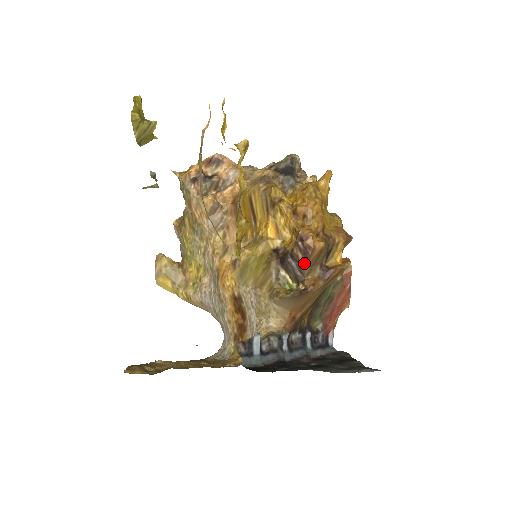
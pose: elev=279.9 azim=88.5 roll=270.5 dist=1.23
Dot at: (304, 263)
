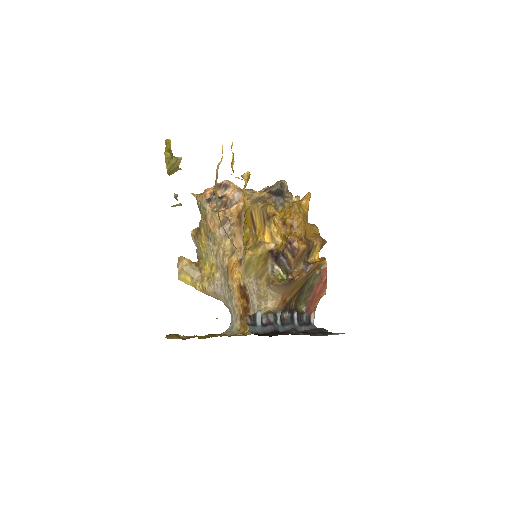
Dot at: (292, 260)
